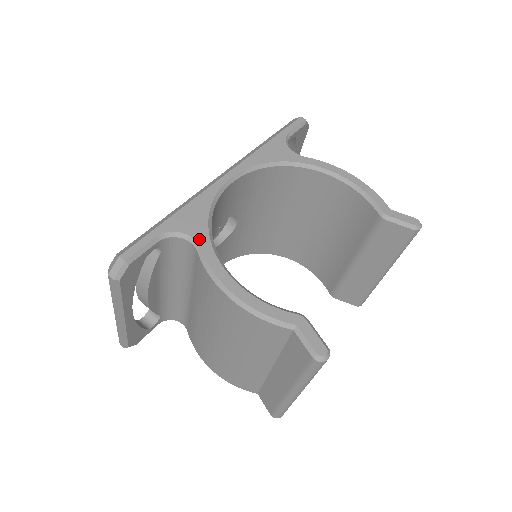
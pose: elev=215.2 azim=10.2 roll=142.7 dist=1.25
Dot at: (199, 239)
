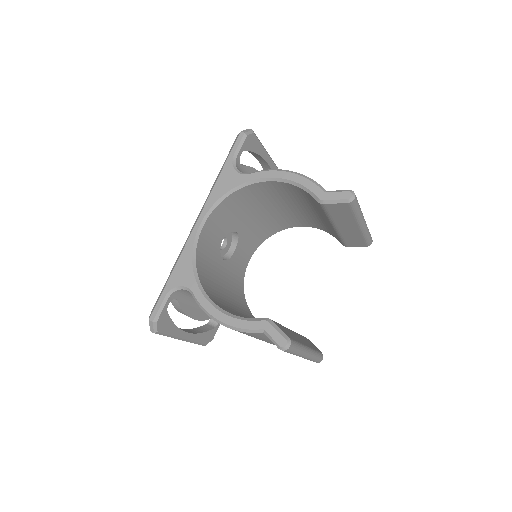
Dot at: (190, 287)
